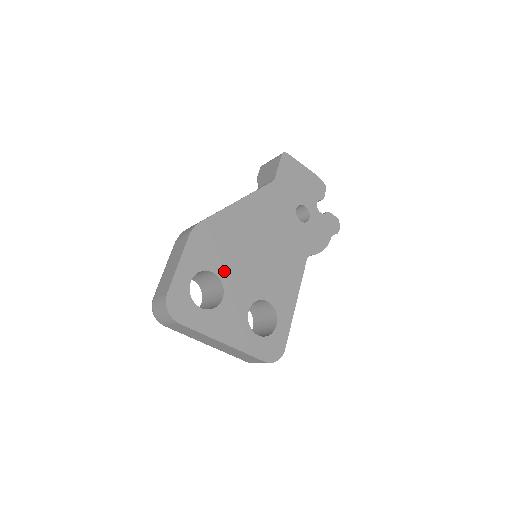
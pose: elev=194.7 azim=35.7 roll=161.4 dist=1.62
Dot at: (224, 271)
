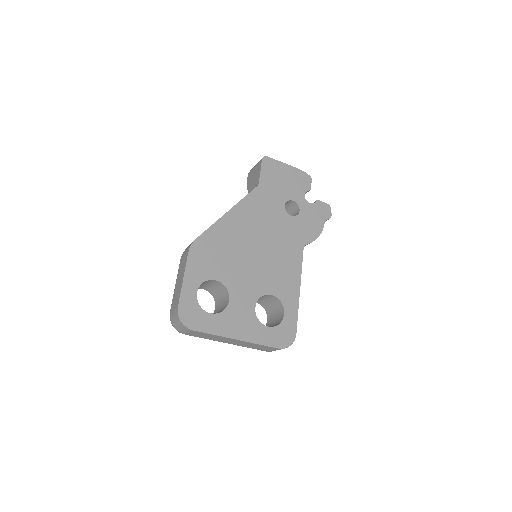
Dot at: (226, 277)
